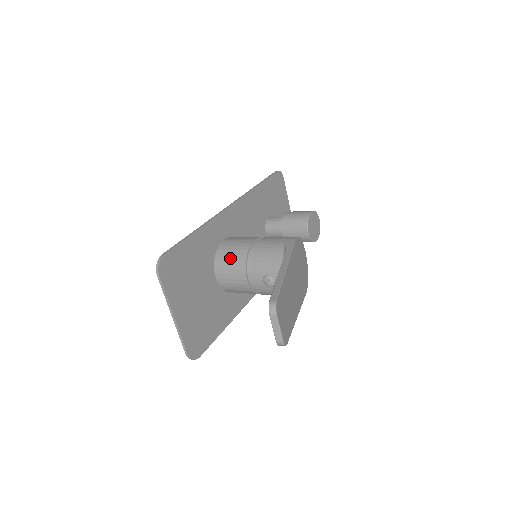
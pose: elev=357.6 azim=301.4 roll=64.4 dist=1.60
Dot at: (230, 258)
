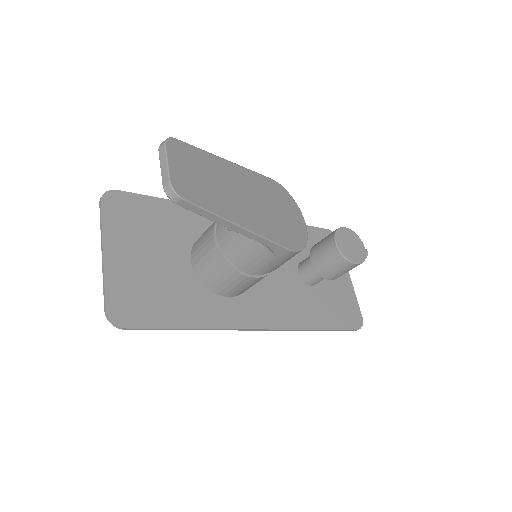
Dot at: (207, 229)
